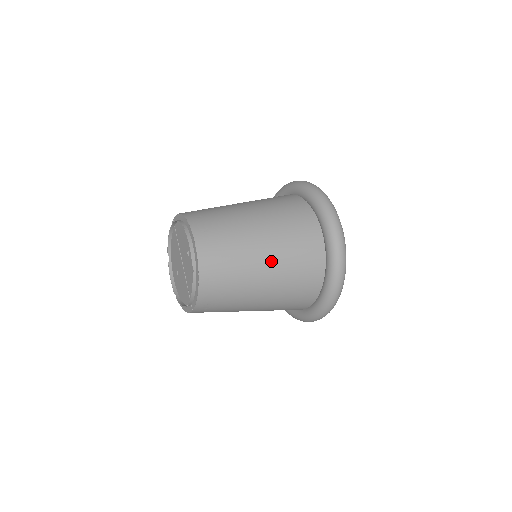
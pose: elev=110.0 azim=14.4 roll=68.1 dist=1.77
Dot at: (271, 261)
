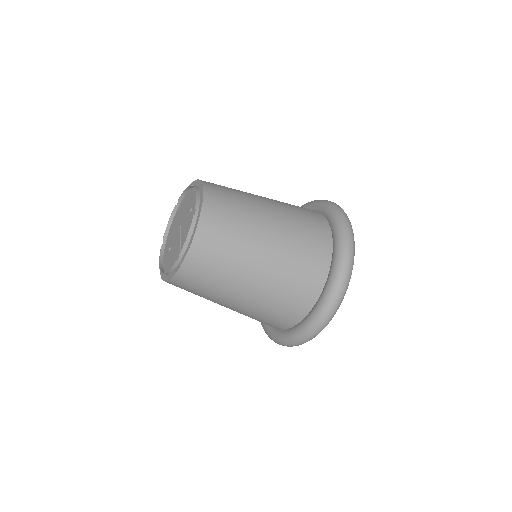
Dot at: (277, 231)
